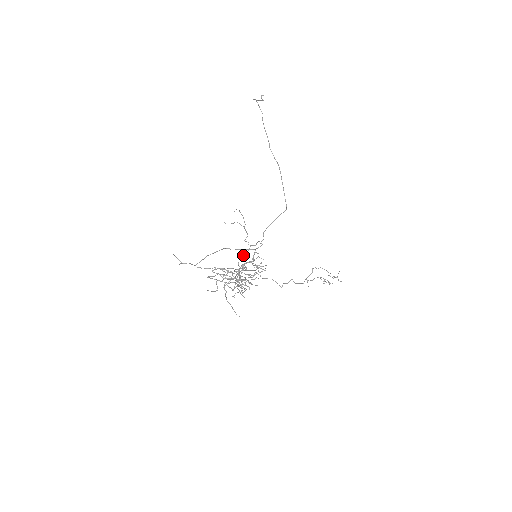
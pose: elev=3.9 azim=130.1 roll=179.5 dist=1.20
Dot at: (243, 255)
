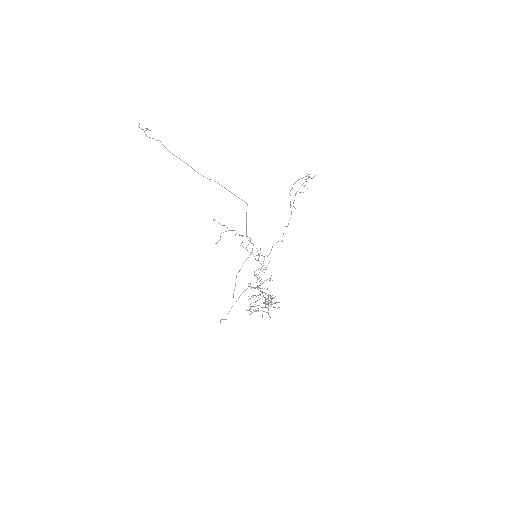
Dot at: (242, 242)
